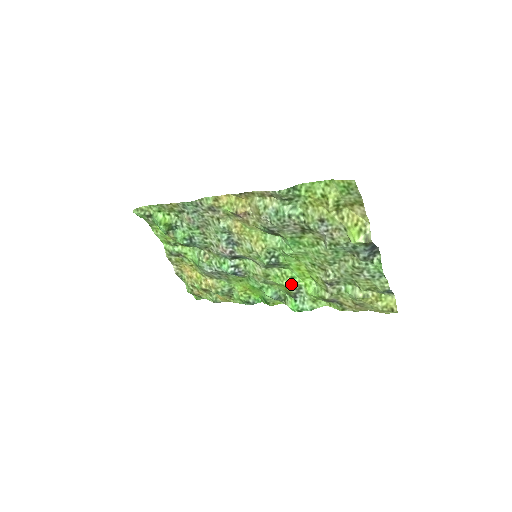
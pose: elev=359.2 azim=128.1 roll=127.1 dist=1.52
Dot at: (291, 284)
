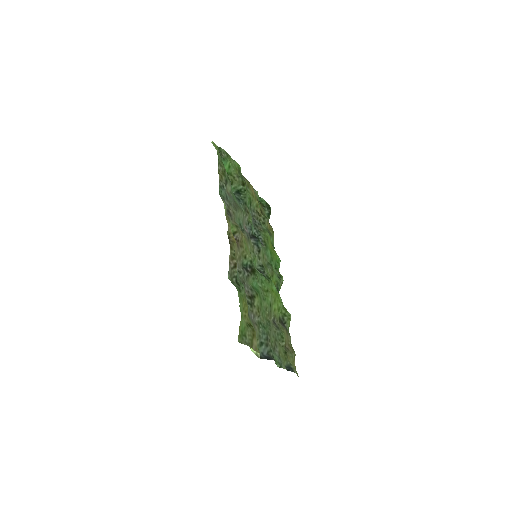
Dot at: occluded
